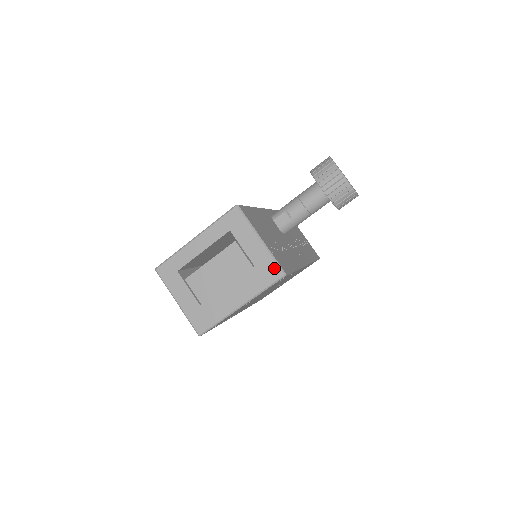
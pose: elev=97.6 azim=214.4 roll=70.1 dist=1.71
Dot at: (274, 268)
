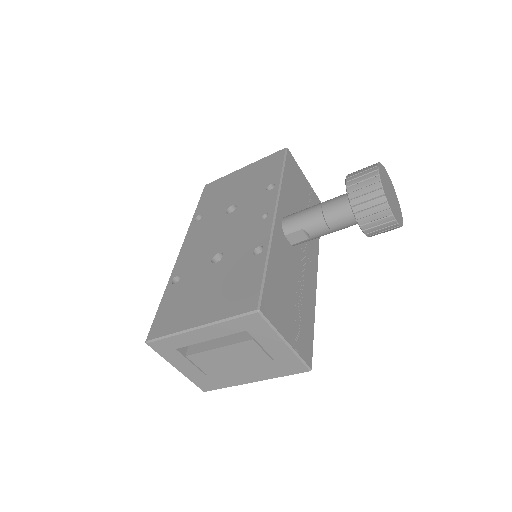
Dot at: (298, 365)
